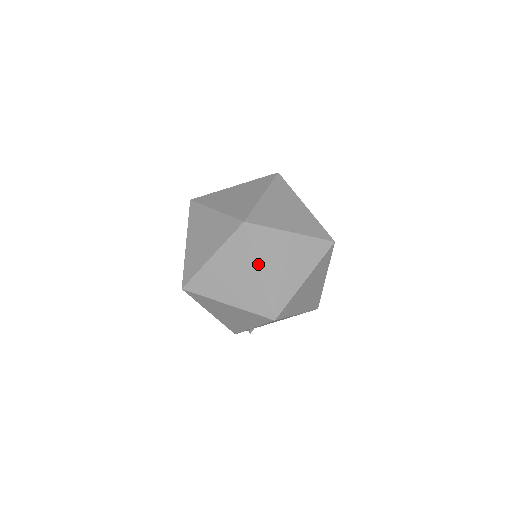
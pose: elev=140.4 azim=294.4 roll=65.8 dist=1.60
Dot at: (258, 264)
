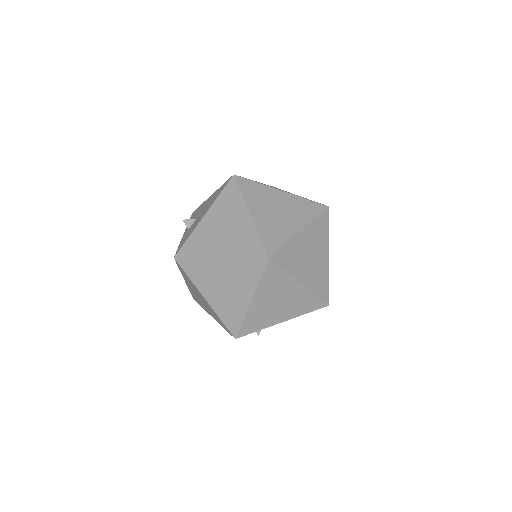
Dot at: occluded
